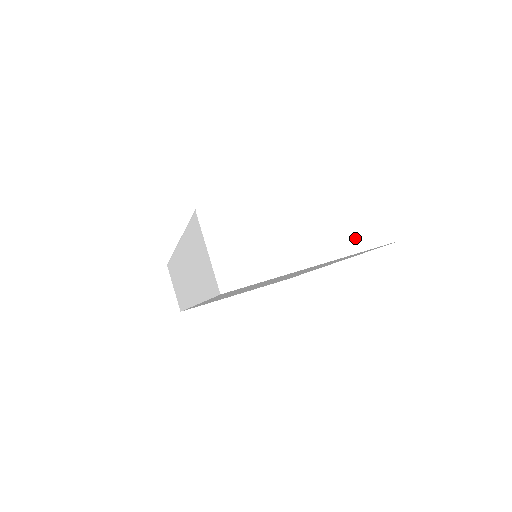
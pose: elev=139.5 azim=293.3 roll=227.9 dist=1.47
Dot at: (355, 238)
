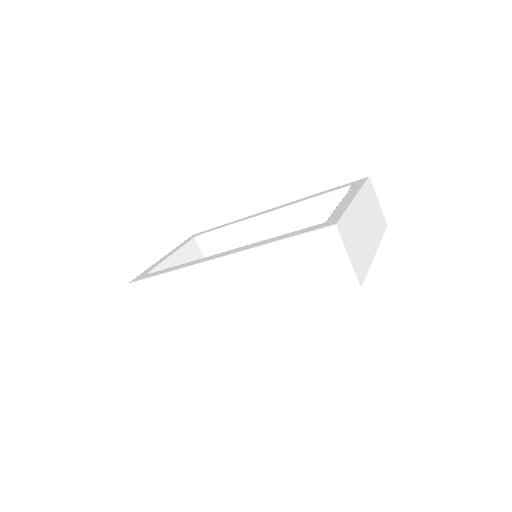
Dot at: (379, 229)
